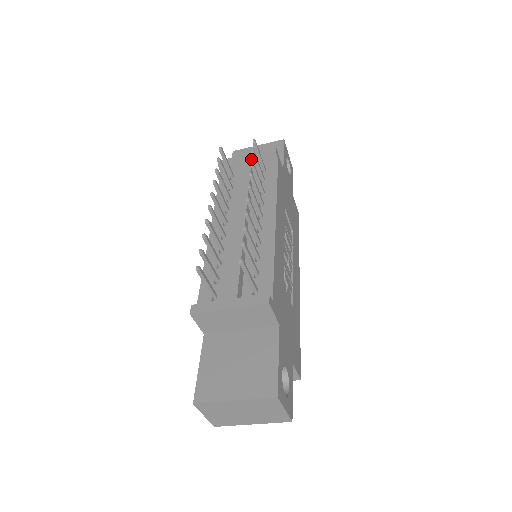
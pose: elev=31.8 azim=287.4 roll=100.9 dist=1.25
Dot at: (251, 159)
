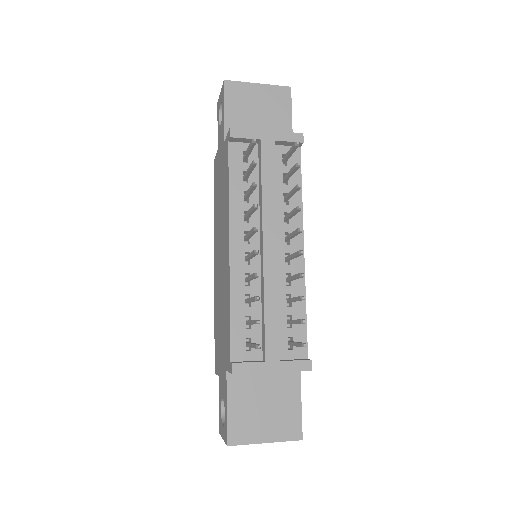
Dot at: (274, 143)
